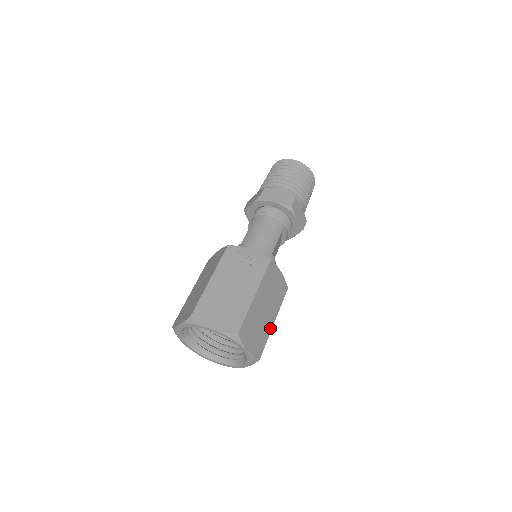
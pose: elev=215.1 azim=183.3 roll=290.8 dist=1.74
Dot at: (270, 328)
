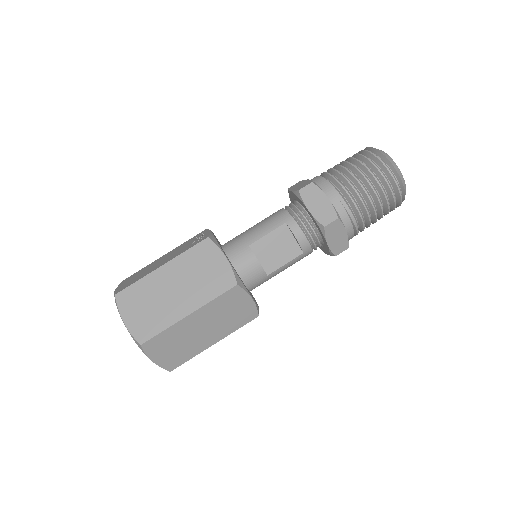
Dot at: (177, 318)
